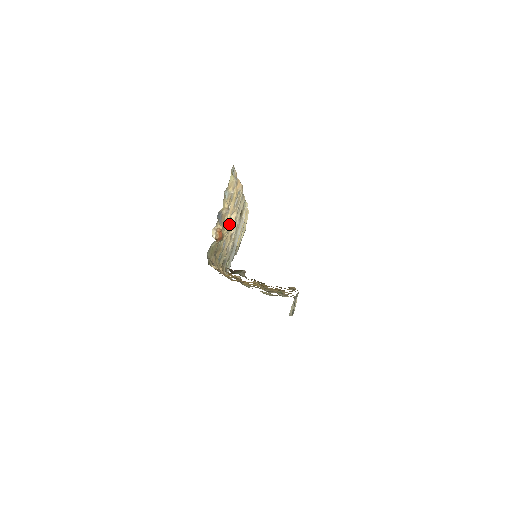
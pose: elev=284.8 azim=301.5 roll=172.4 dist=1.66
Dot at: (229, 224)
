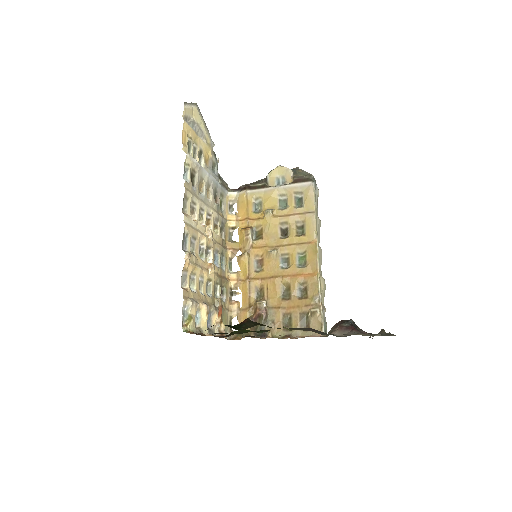
Dot at: (210, 271)
